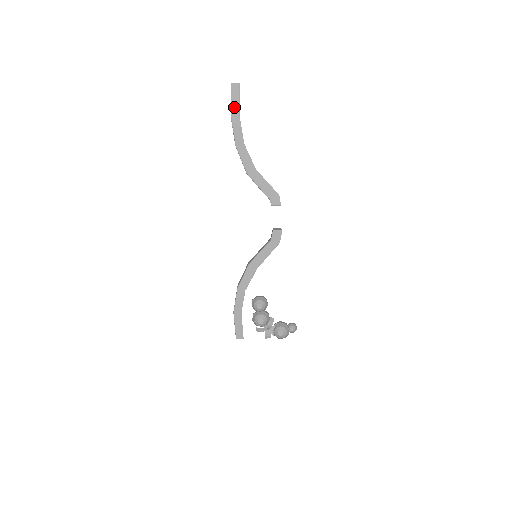
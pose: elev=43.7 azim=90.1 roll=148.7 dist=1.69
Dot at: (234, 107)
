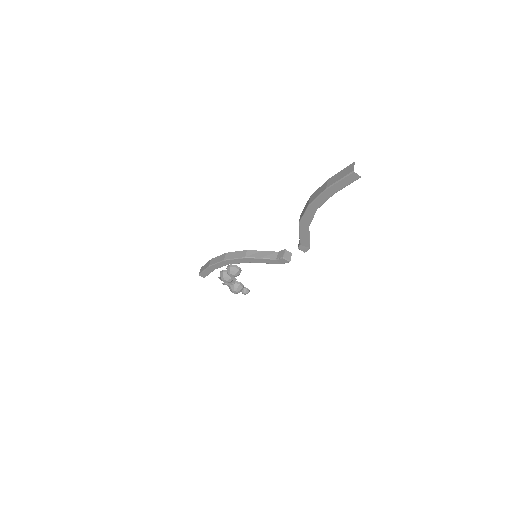
Dot at: (336, 186)
